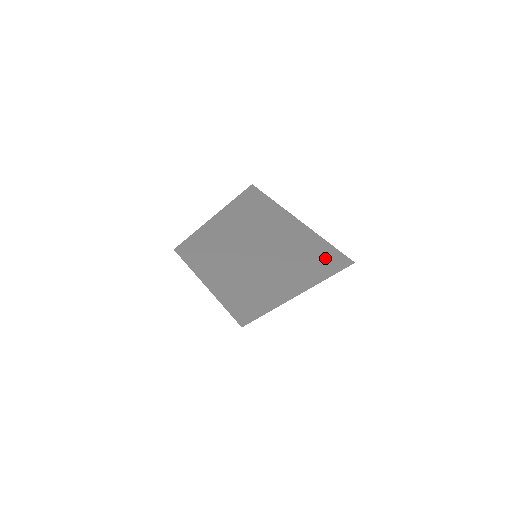
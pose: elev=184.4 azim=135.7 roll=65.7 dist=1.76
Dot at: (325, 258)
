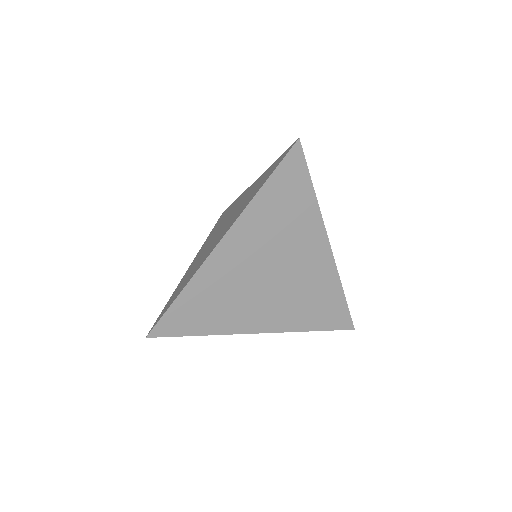
Dot at: (344, 302)
